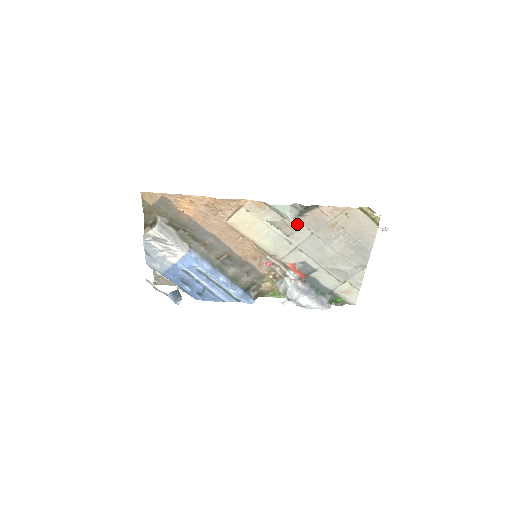
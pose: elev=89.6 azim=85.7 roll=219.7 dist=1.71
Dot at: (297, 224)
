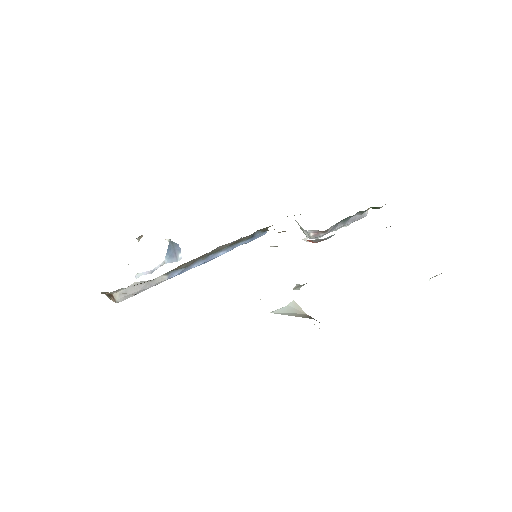
Dot at: occluded
